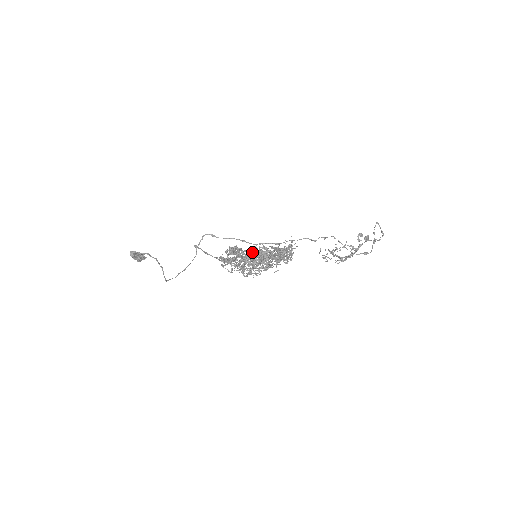
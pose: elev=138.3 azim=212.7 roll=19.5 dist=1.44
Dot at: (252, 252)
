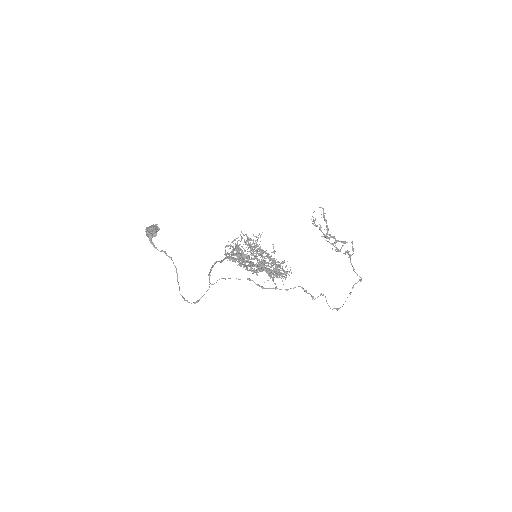
Dot at: (254, 272)
